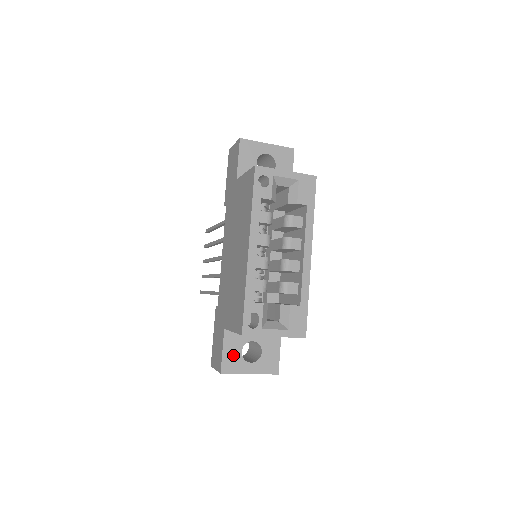
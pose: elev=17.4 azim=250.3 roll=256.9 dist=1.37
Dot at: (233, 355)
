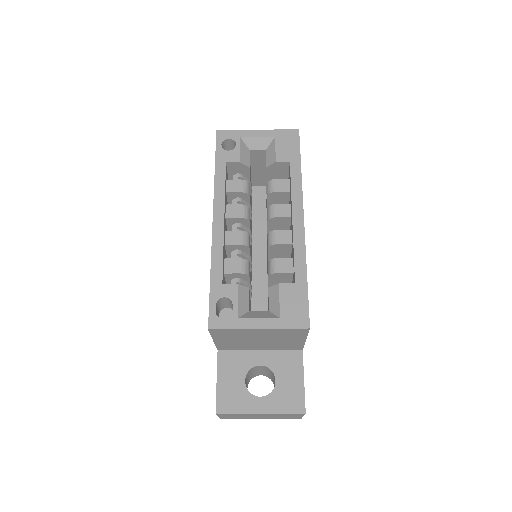
Dot at: (232, 386)
